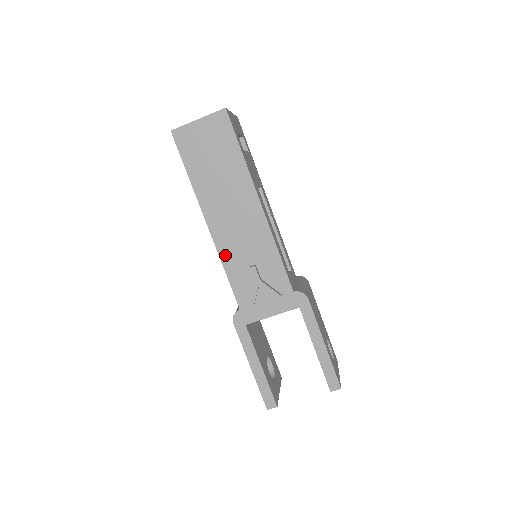
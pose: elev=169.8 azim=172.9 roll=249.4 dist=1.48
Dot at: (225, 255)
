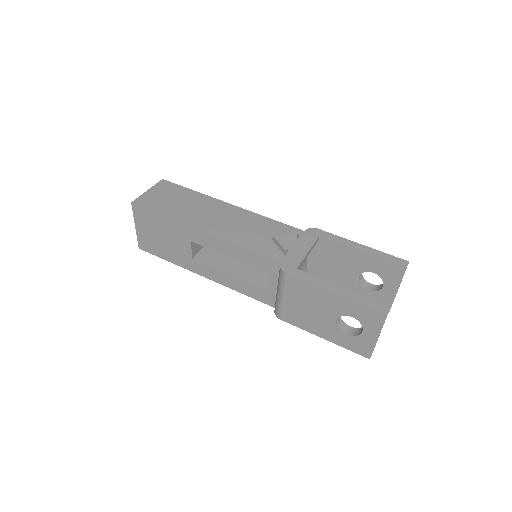
Dot at: (234, 239)
